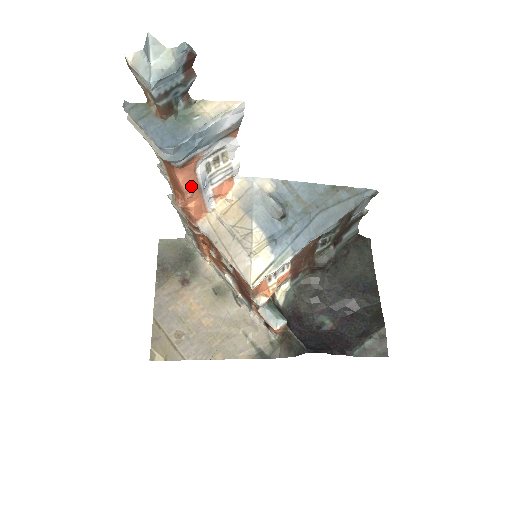
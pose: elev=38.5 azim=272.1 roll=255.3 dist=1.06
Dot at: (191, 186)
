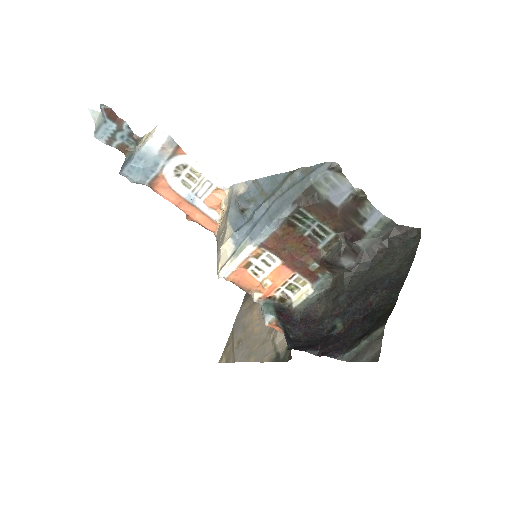
Dot at: (178, 201)
